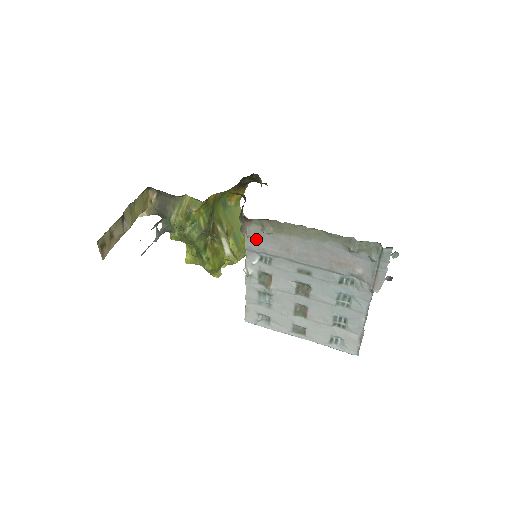
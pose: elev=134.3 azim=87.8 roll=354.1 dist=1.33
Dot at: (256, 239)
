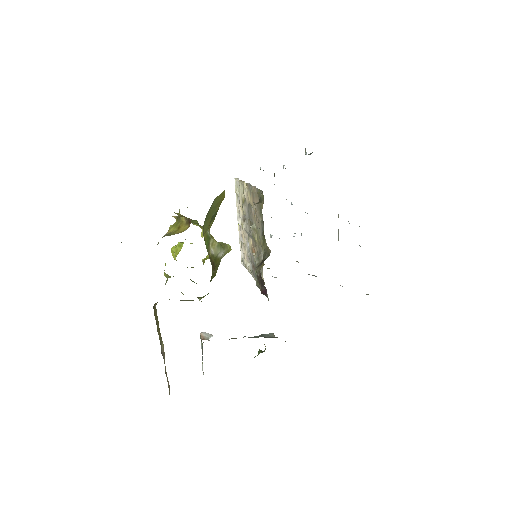
Dot at: occluded
